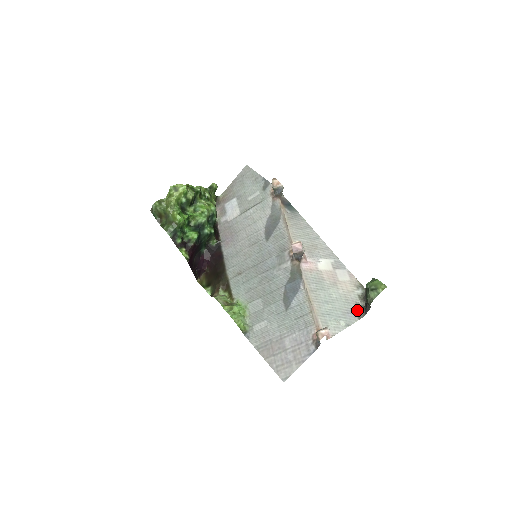
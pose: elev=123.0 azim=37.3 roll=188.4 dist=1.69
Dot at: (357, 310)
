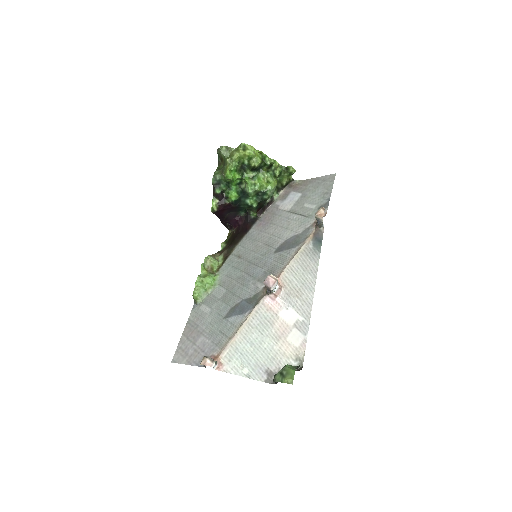
Dot at: (272, 374)
